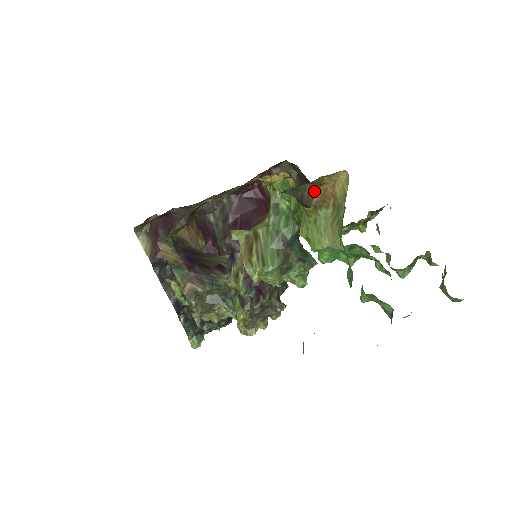
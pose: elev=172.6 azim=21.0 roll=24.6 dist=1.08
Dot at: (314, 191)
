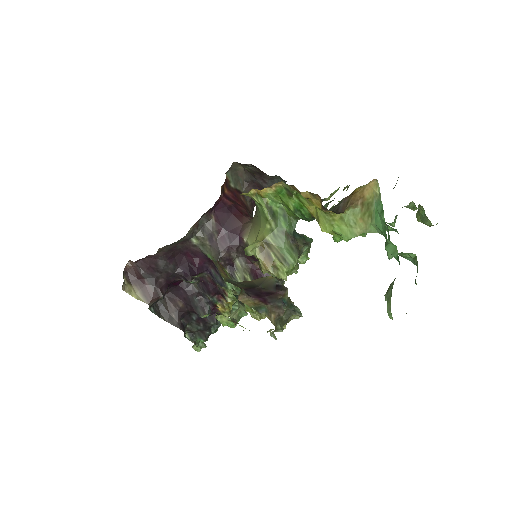
Dot at: (348, 200)
